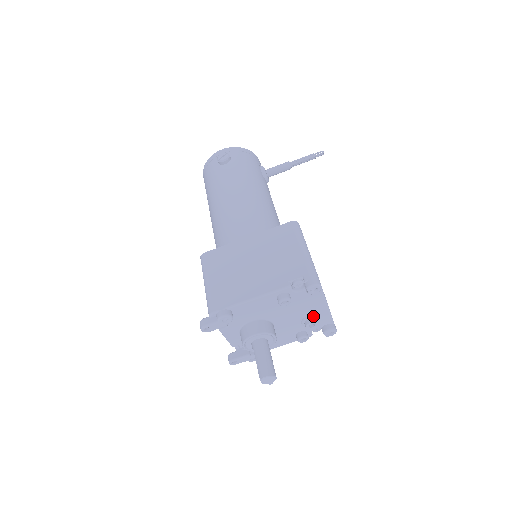
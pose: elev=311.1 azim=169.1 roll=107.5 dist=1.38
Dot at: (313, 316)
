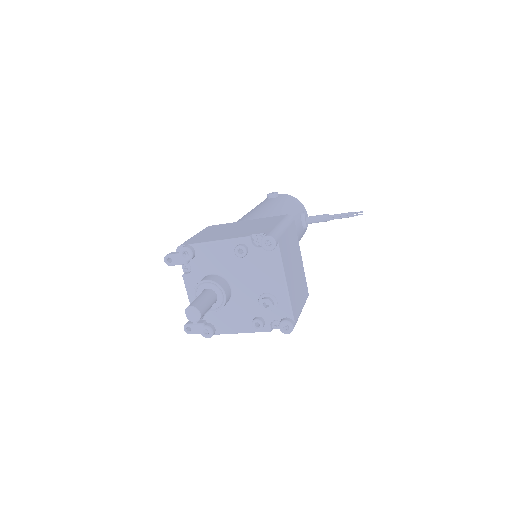
Dot at: (270, 294)
